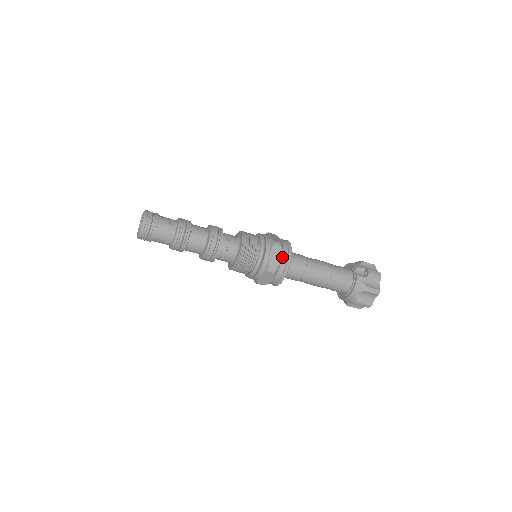
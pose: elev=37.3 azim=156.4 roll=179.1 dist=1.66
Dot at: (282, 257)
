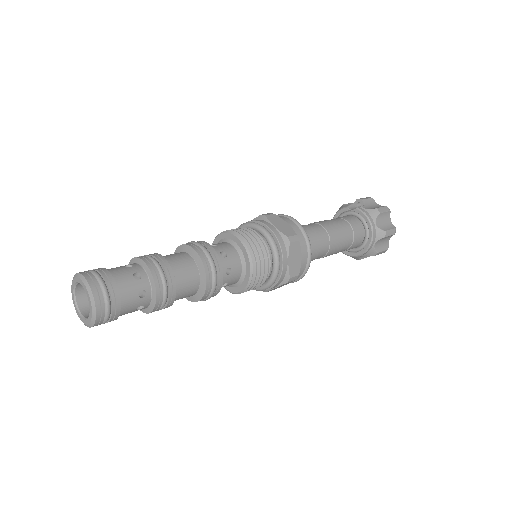
Dot at: (286, 222)
